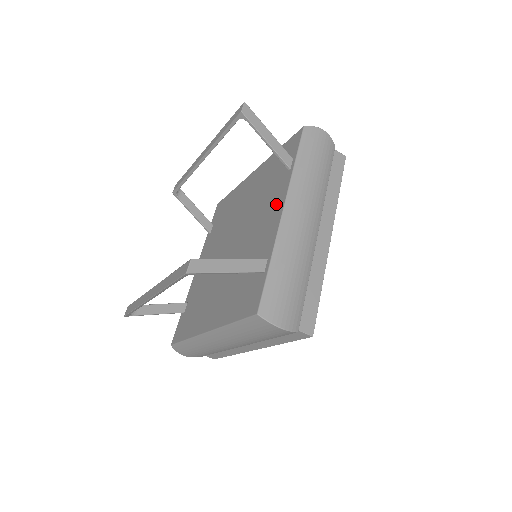
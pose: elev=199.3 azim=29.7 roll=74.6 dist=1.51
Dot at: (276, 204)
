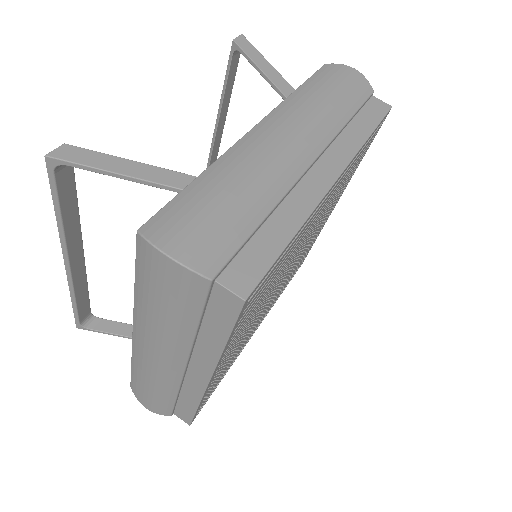
Dot at: occluded
